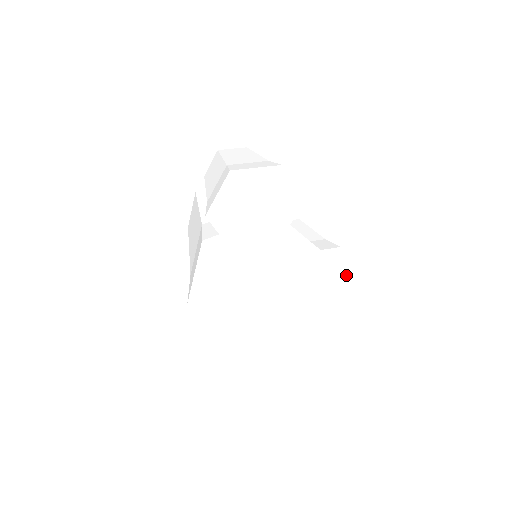
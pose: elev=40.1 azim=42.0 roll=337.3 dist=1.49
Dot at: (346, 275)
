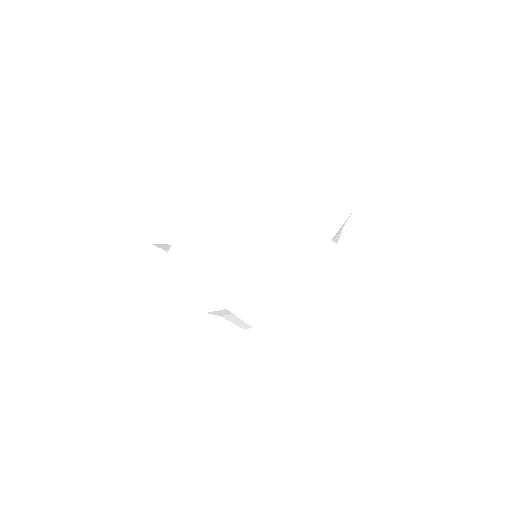
Dot at: (313, 178)
